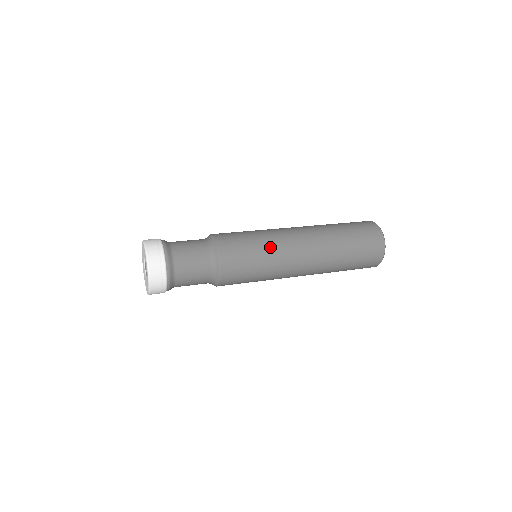
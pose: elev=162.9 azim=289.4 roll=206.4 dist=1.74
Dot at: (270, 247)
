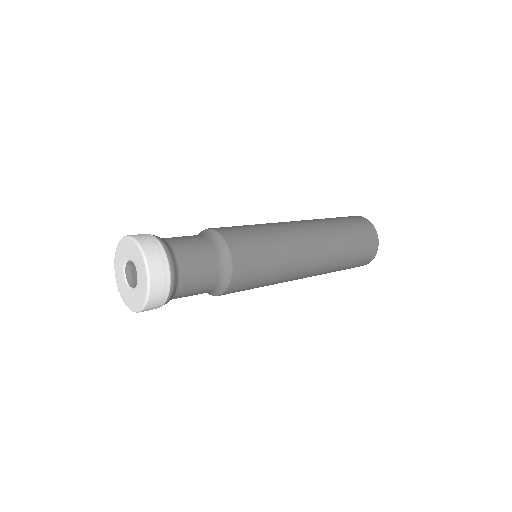
Dot at: (266, 225)
